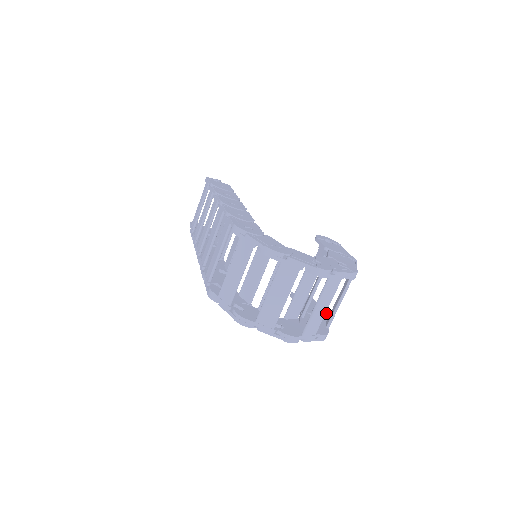
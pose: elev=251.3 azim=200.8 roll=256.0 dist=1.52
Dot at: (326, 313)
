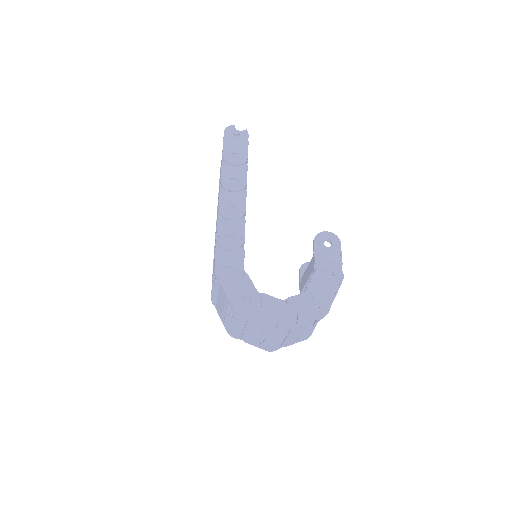
Dot at: occluded
